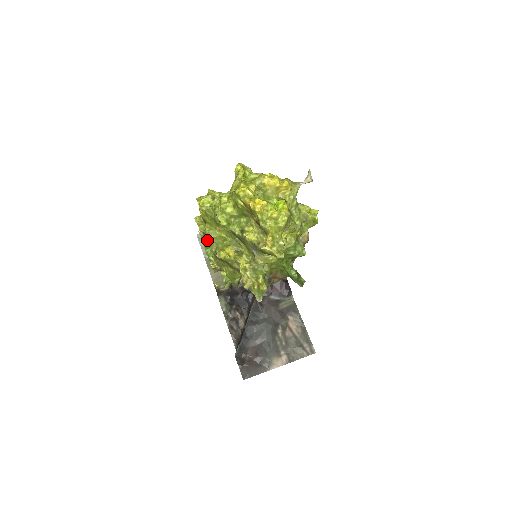
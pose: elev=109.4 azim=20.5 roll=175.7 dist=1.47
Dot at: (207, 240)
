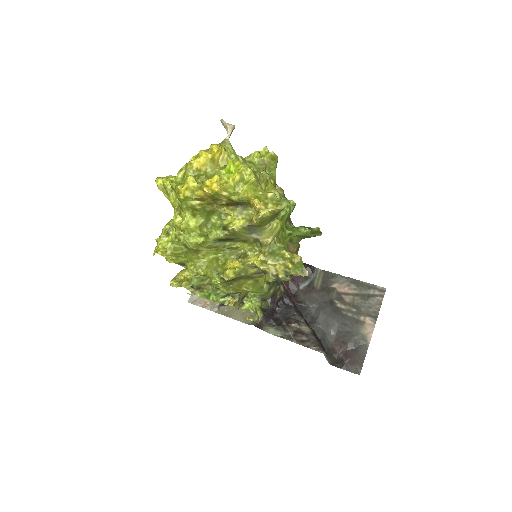
Dot at: (201, 291)
